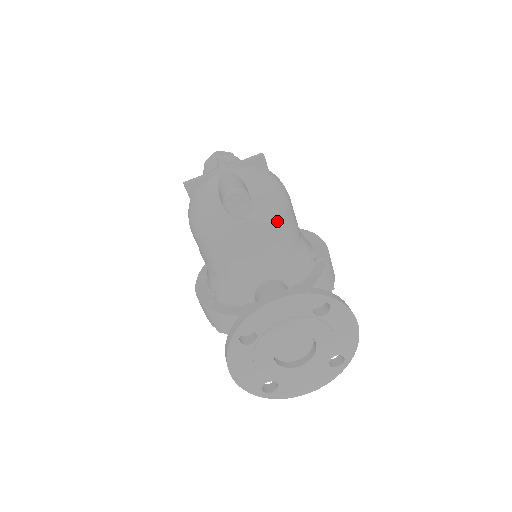
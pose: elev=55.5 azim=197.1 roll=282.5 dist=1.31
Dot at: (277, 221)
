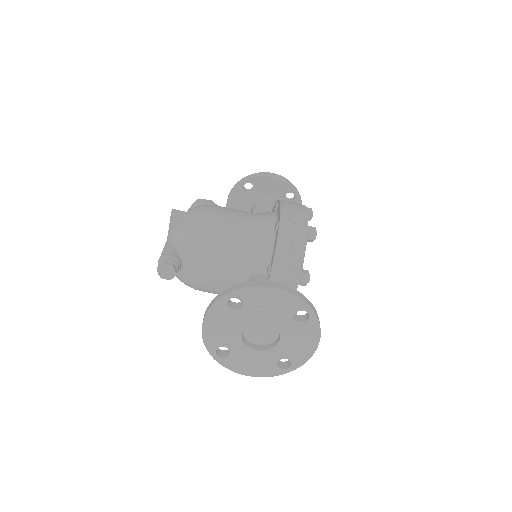
Dot at: (208, 246)
